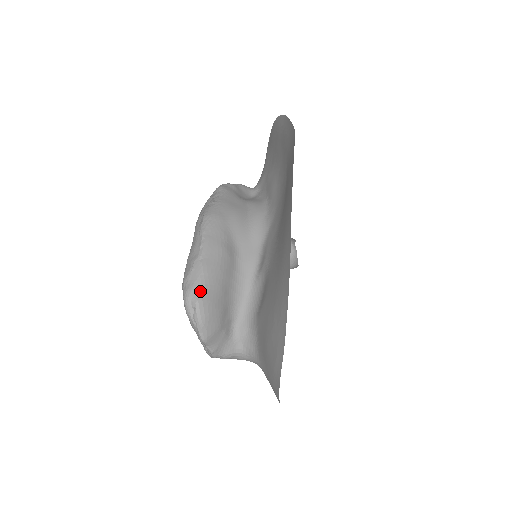
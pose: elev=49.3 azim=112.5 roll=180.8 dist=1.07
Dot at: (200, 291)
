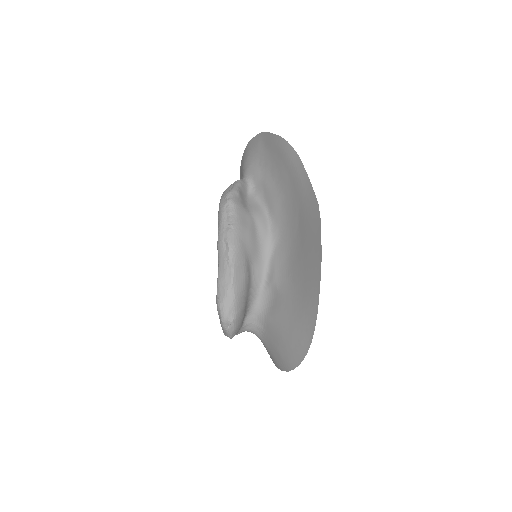
Dot at: (234, 313)
